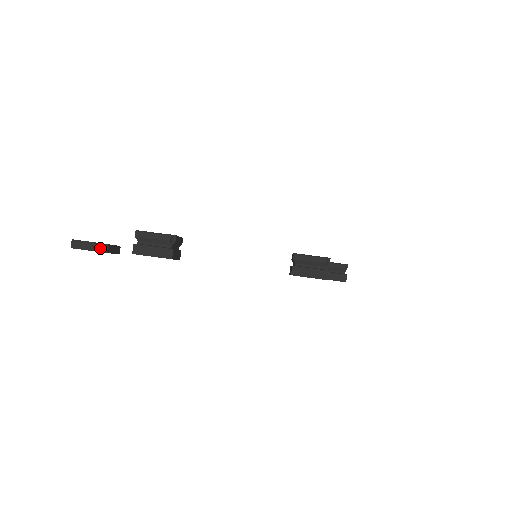
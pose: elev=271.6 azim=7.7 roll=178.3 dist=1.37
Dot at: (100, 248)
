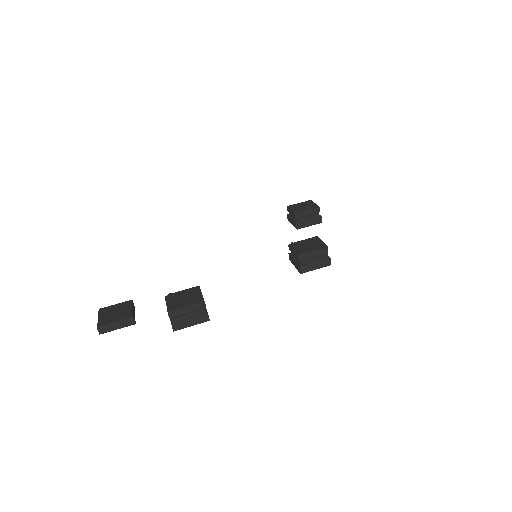
Dot at: (127, 323)
